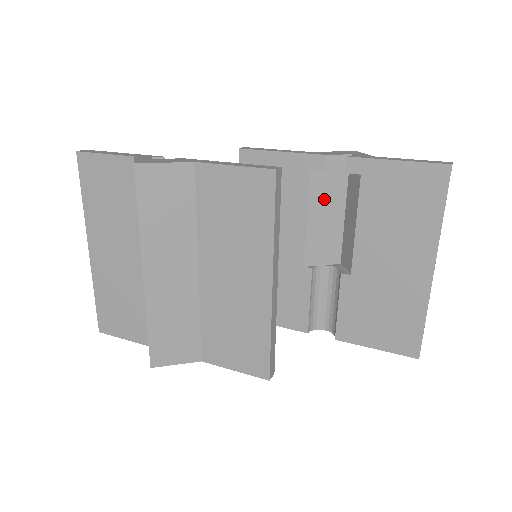
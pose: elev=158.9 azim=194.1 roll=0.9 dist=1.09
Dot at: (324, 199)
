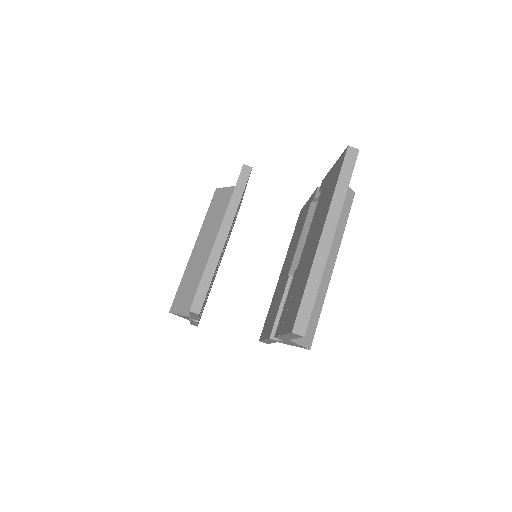
Dot at: occluded
